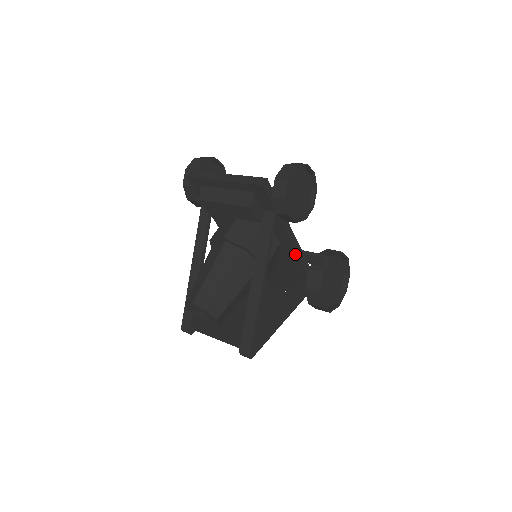
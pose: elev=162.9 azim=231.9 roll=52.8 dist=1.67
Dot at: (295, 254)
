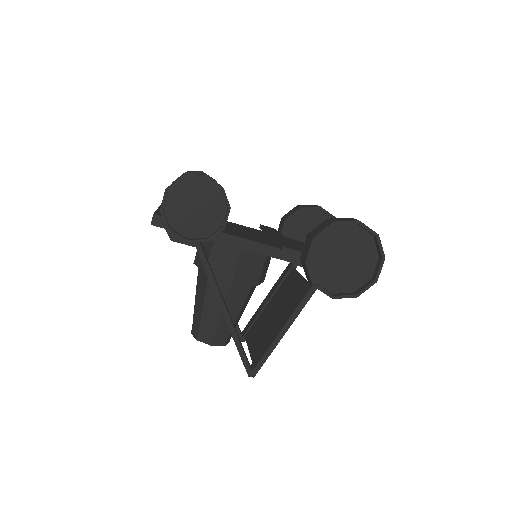
Dot at: (263, 254)
